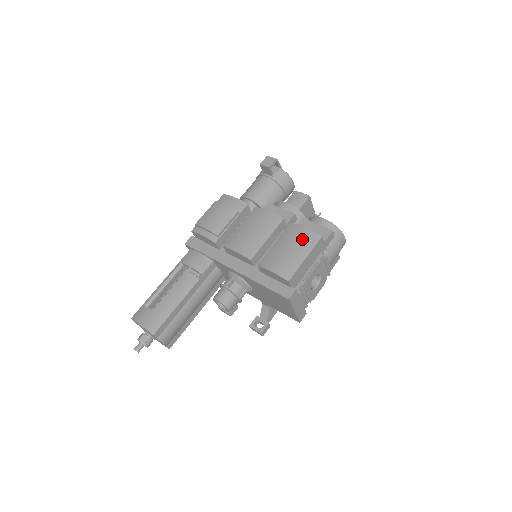
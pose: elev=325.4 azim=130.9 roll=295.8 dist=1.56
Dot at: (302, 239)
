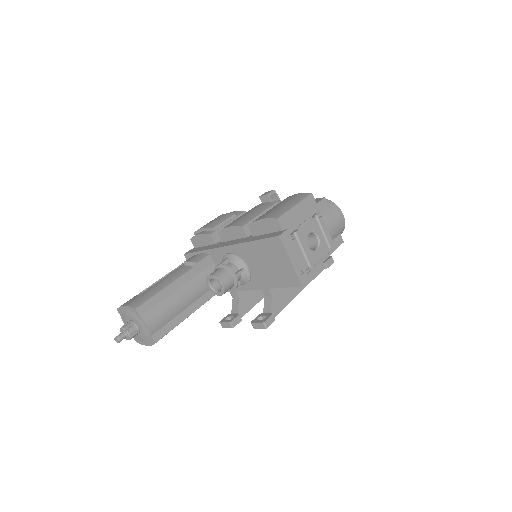
Dot at: (292, 198)
